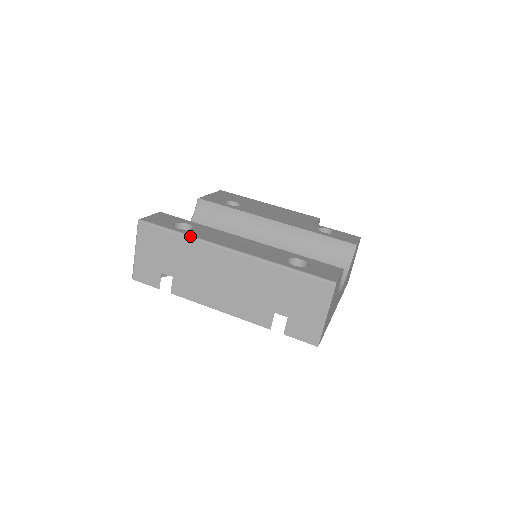
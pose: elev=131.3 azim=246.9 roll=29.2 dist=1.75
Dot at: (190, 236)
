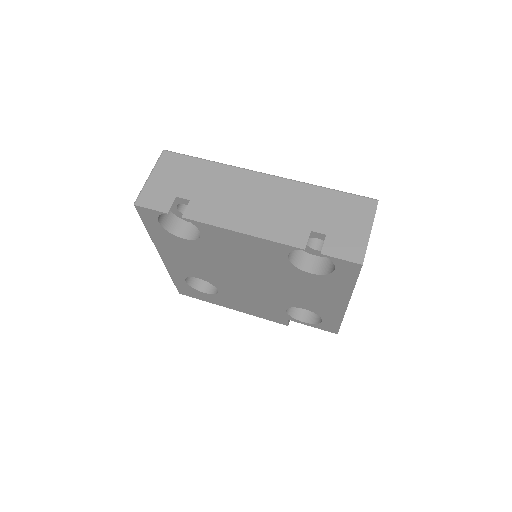
Dot at: (221, 163)
